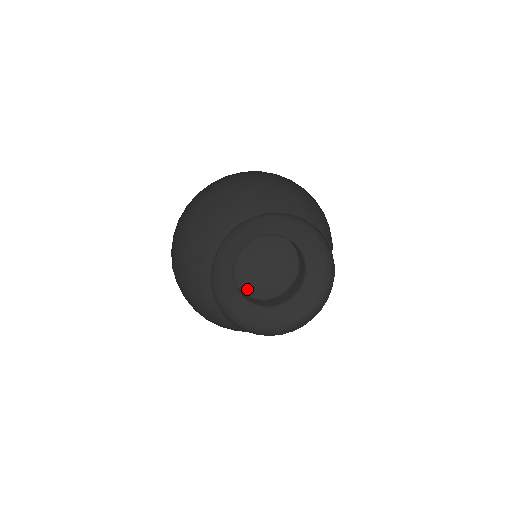
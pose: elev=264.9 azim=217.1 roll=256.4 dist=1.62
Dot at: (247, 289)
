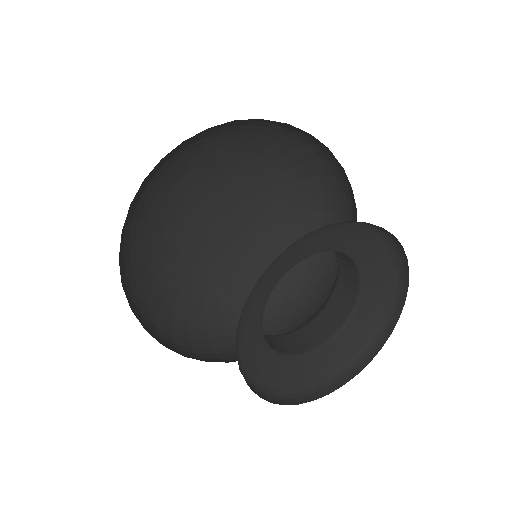
Dot at: (220, 285)
